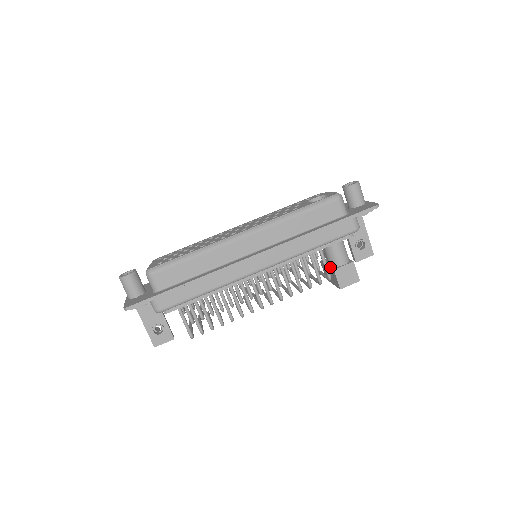
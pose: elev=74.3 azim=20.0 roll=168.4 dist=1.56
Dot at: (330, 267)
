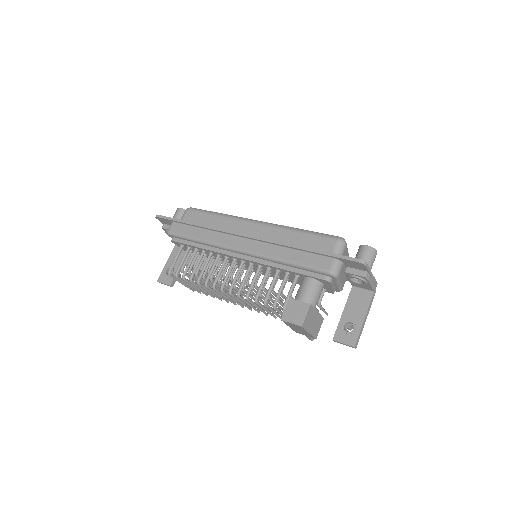
Dot at: occluded
